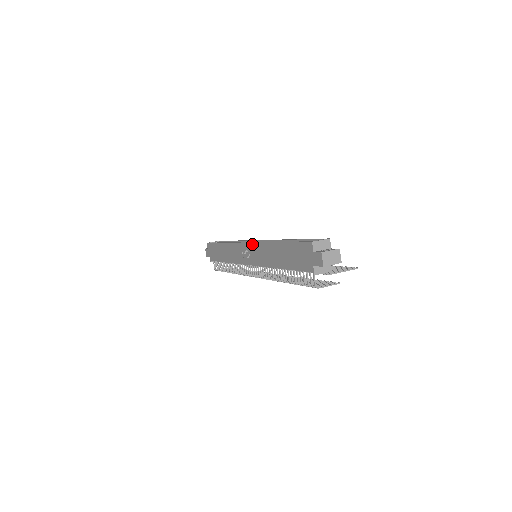
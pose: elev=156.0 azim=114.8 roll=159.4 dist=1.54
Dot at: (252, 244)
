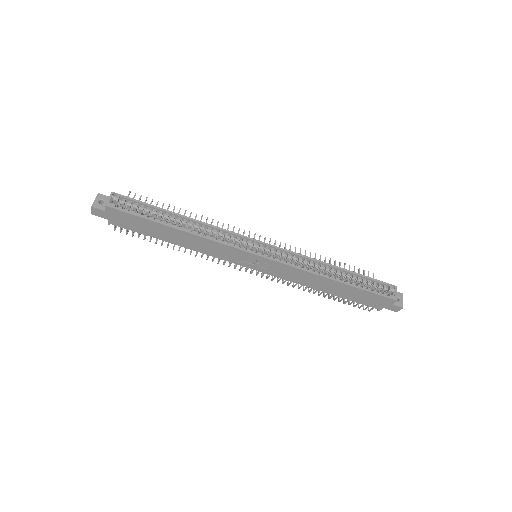
Dot at: (280, 264)
